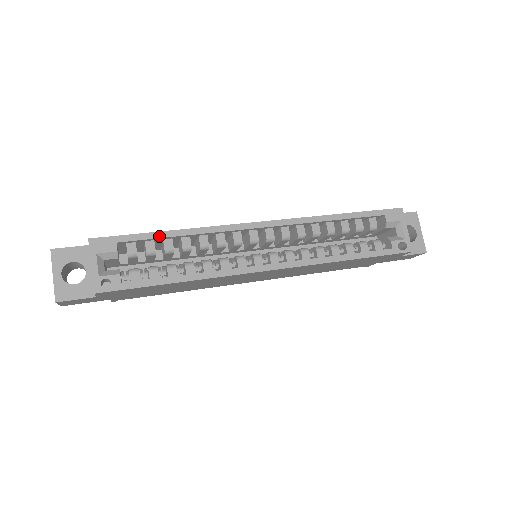
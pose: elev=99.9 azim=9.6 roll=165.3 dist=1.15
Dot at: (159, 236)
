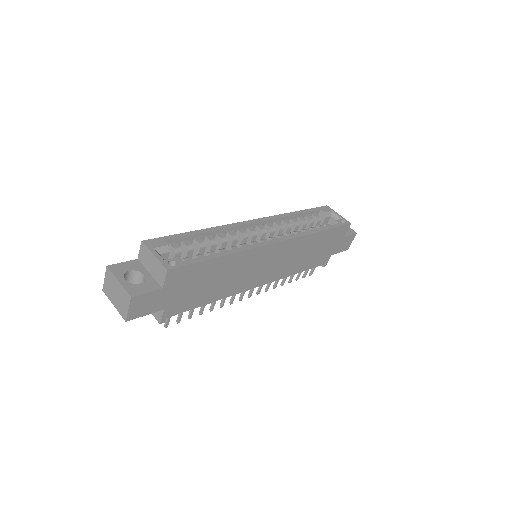
Dot at: (191, 234)
